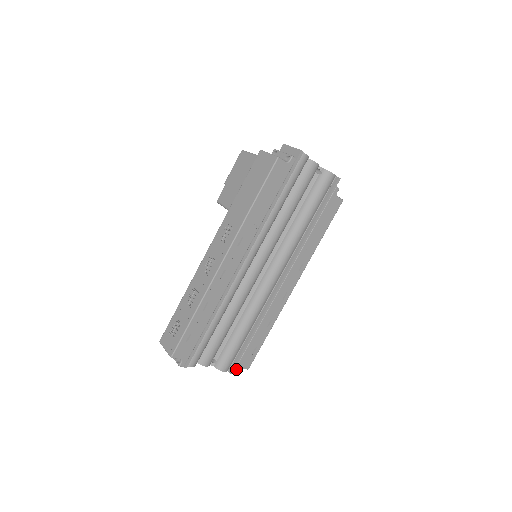
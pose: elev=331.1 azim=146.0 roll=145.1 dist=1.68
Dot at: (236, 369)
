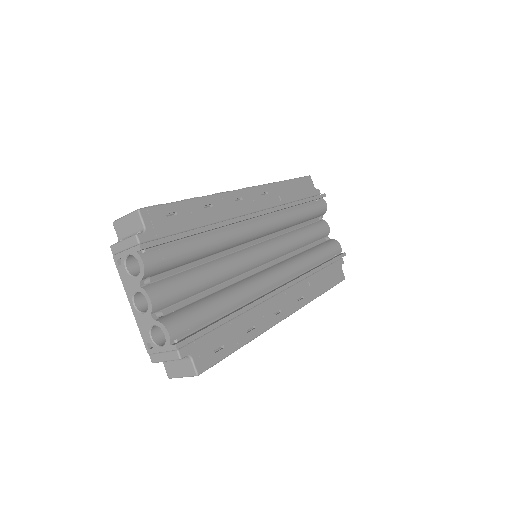
Dot at: (186, 349)
